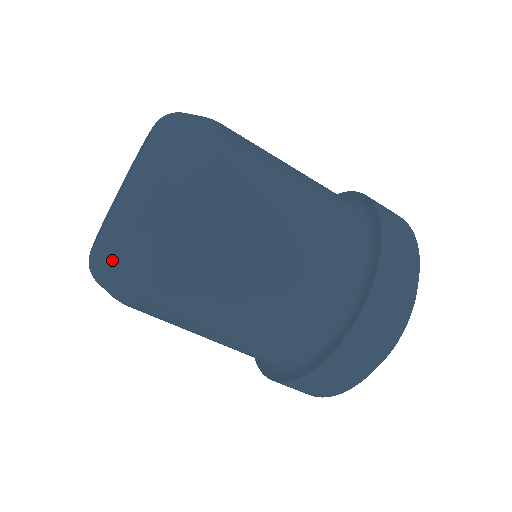
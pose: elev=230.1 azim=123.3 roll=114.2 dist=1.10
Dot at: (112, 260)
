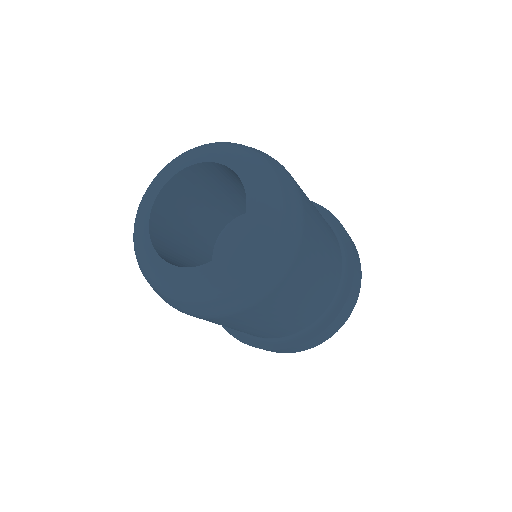
Dot at: (139, 267)
